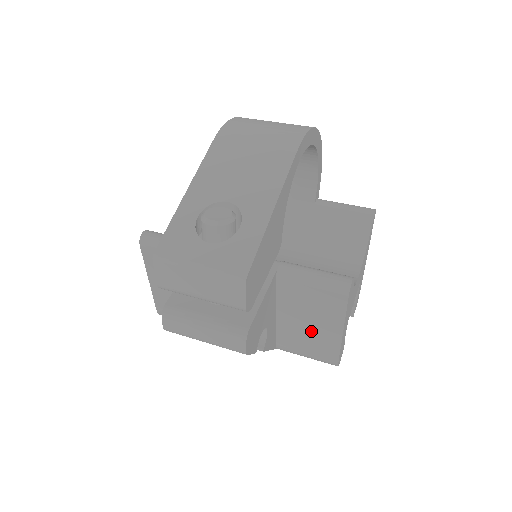
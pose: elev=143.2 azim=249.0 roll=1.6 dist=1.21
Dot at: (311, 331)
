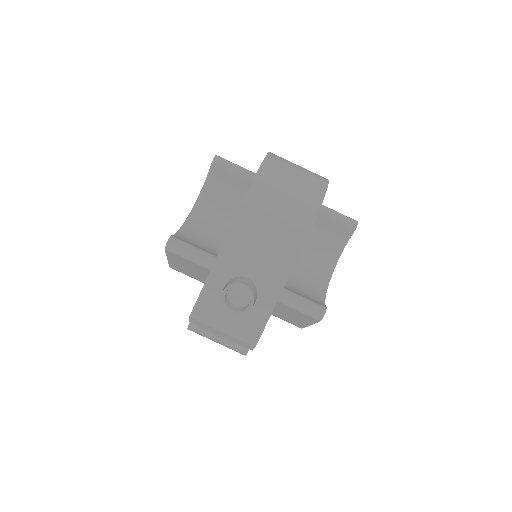
Dot at: (288, 317)
